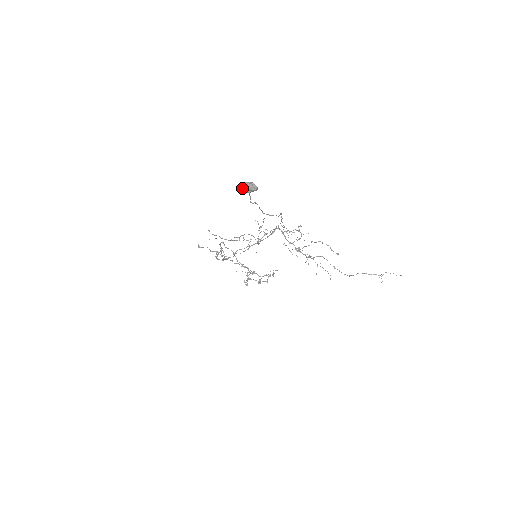
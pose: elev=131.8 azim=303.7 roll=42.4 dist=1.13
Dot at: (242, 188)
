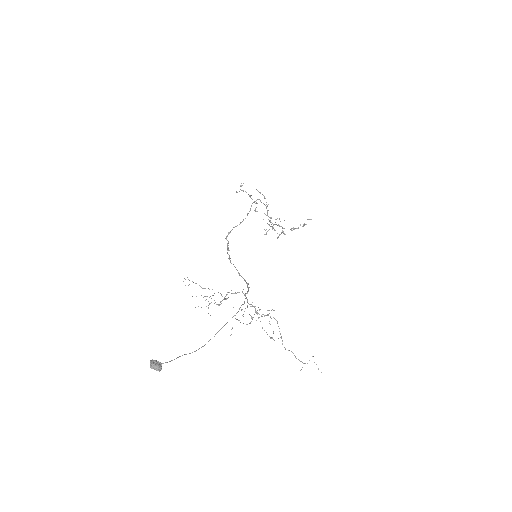
Dot at: (150, 365)
